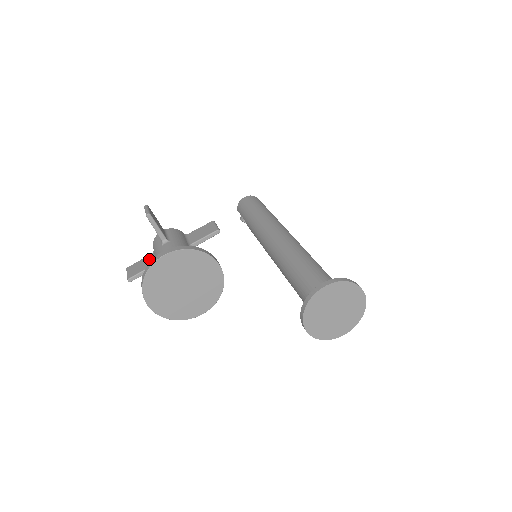
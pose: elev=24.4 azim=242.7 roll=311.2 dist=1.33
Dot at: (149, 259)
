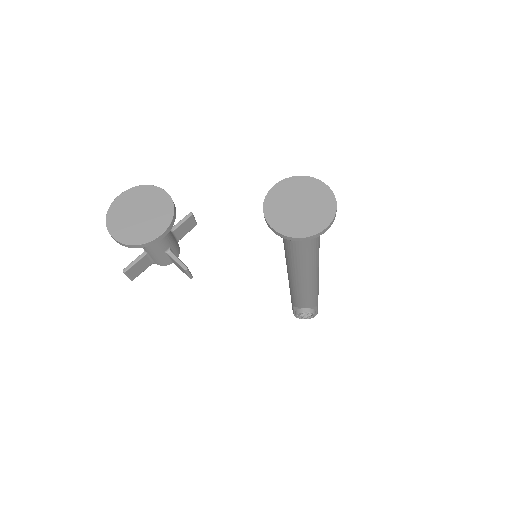
Dot at: occluded
